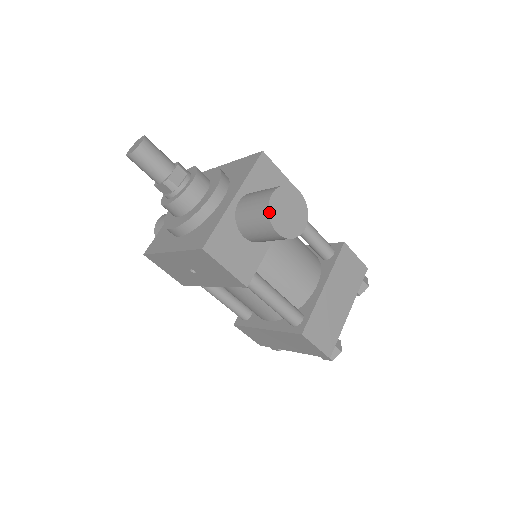
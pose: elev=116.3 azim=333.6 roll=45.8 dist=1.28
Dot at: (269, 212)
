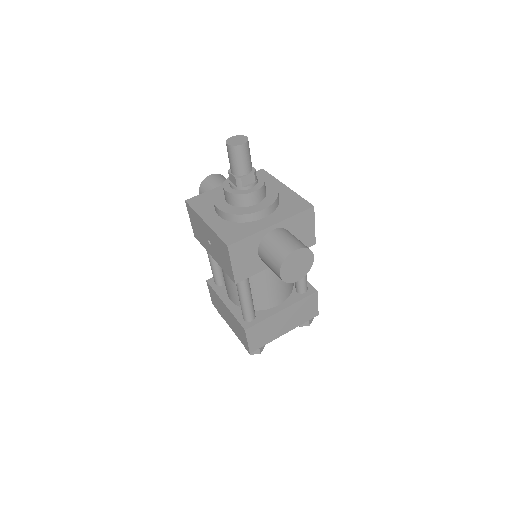
Dot at: (285, 260)
